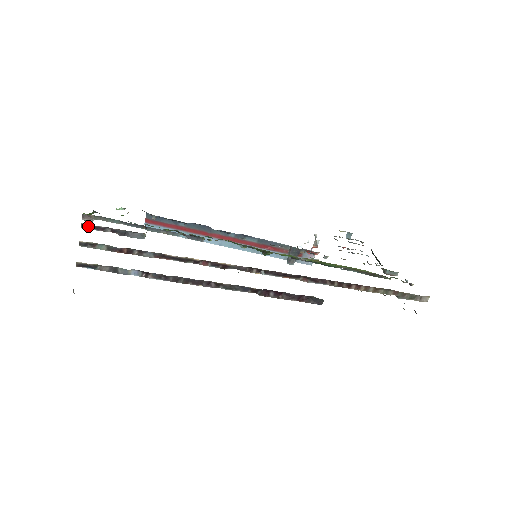
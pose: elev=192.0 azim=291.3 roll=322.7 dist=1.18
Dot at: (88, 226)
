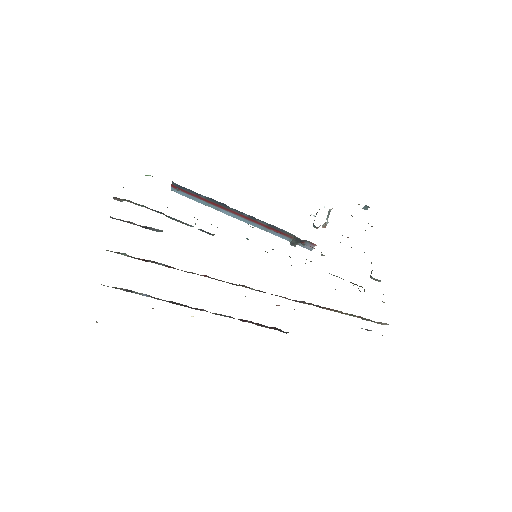
Dot at: (116, 219)
